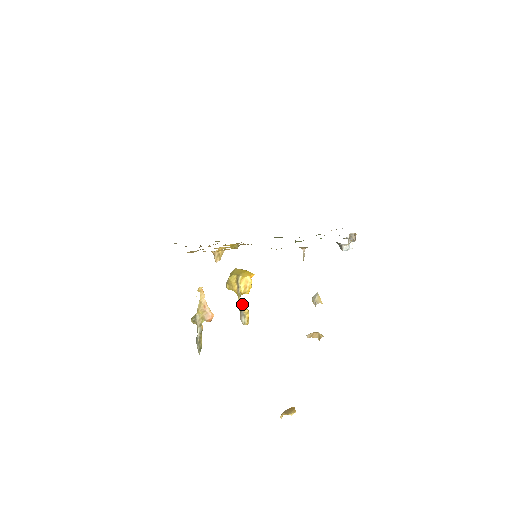
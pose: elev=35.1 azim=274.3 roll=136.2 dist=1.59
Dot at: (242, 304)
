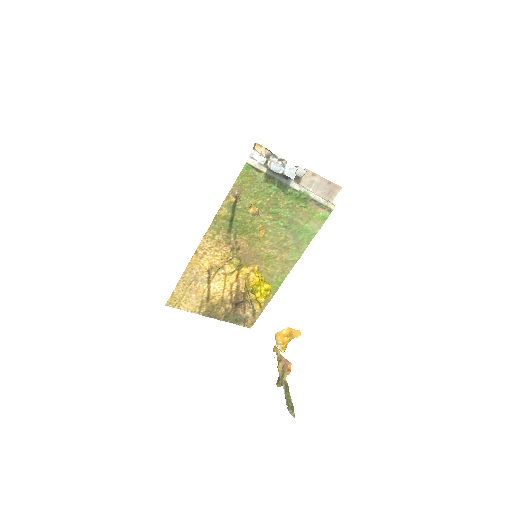
Dot at: occluded
